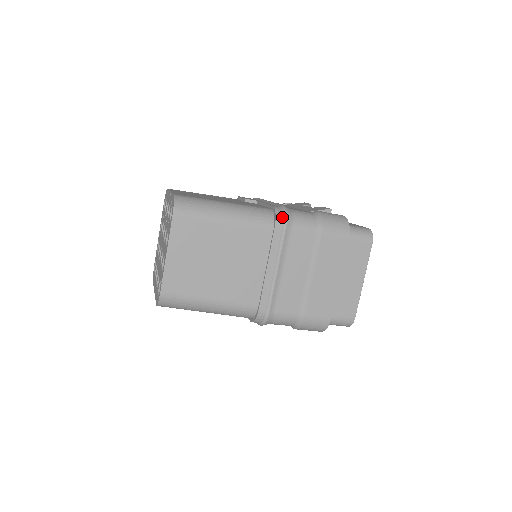
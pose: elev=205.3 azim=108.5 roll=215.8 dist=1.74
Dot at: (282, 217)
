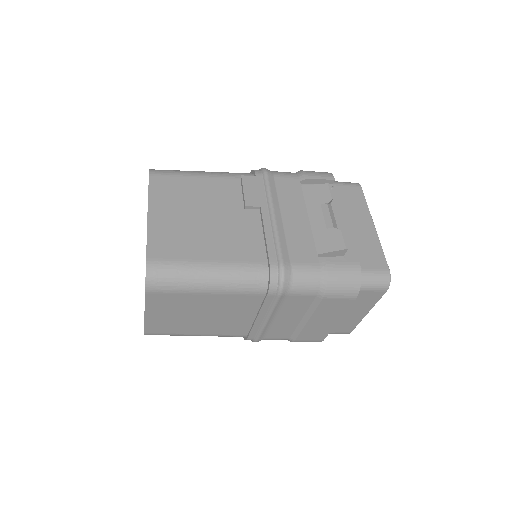
Dot at: (277, 285)
